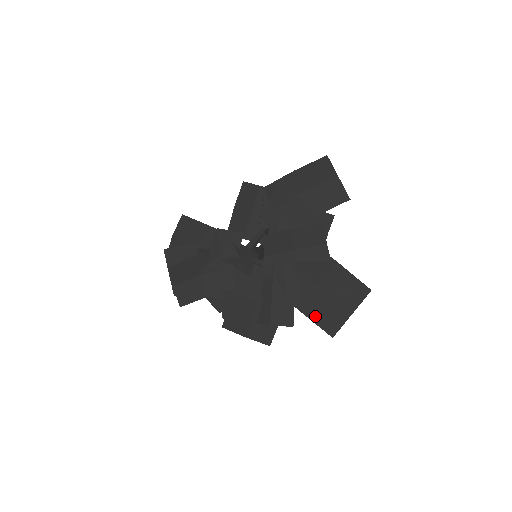
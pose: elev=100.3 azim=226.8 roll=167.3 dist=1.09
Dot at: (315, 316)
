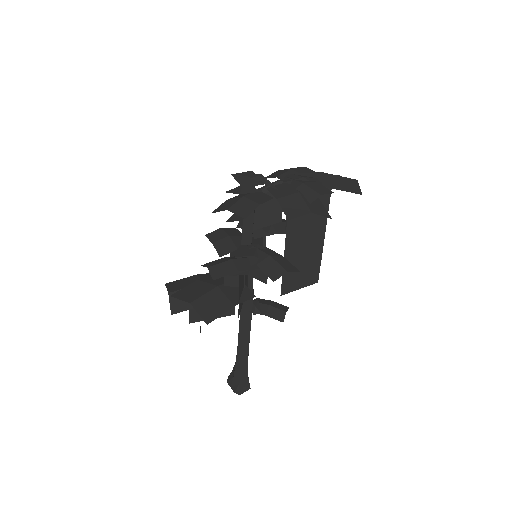
Dot at: (340, 187)
